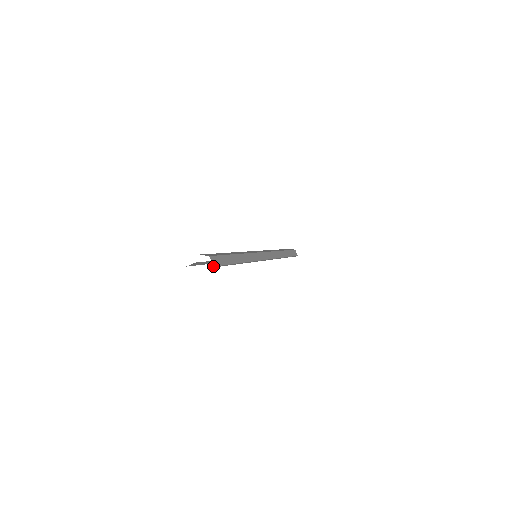
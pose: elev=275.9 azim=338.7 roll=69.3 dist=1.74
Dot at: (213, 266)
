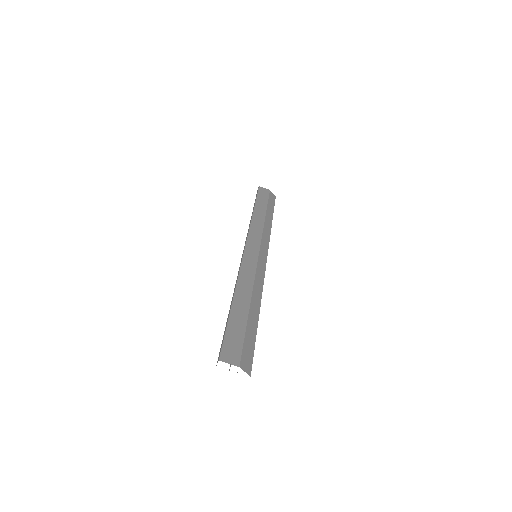
Dot at: occluded
